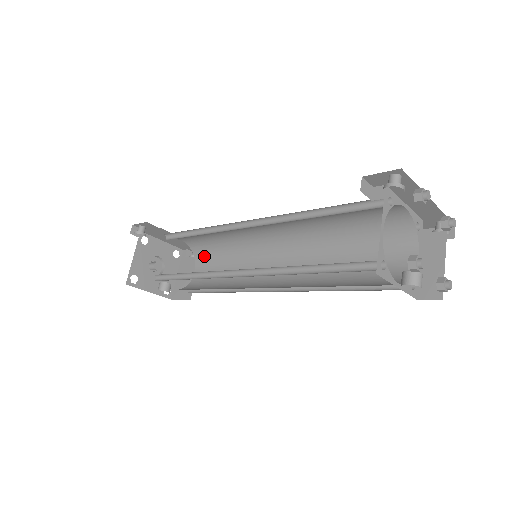
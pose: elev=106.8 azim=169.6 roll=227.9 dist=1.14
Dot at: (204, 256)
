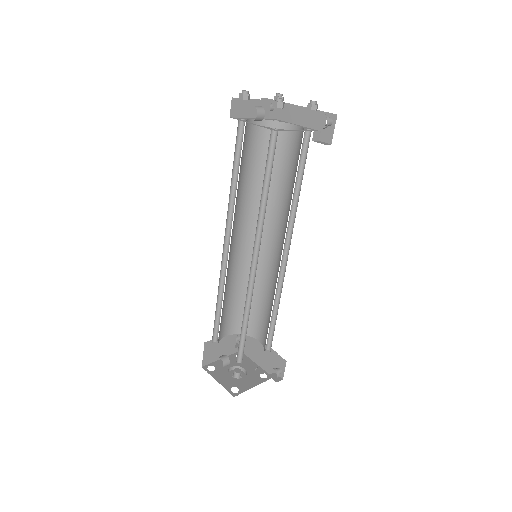
Dot at: occluded
